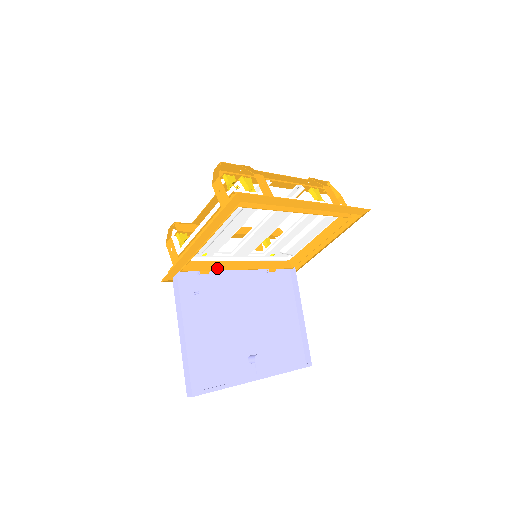
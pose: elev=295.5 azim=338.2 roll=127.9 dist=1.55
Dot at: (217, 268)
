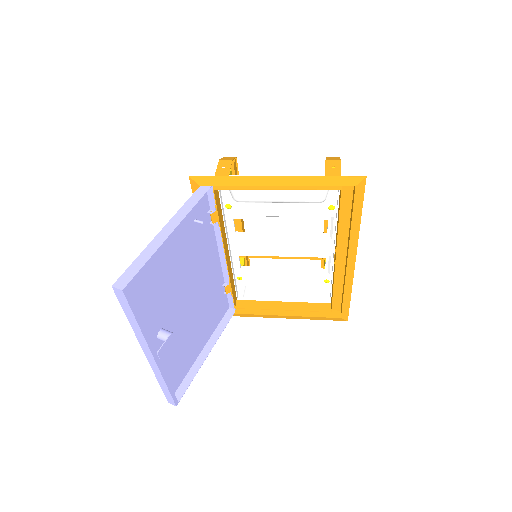
Dot at: (222, 228)
